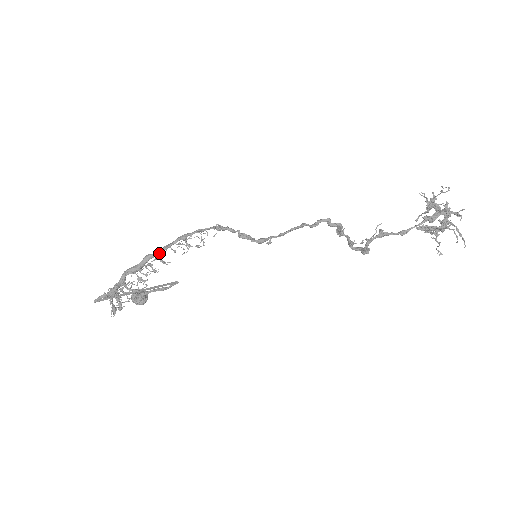
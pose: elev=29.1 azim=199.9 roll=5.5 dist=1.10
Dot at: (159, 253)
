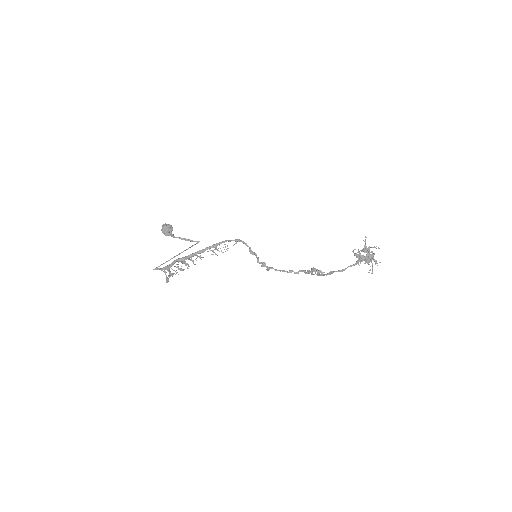
Dot at: (198, 253)
